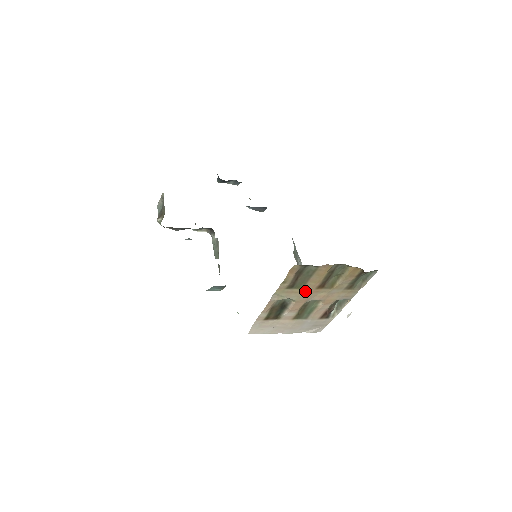
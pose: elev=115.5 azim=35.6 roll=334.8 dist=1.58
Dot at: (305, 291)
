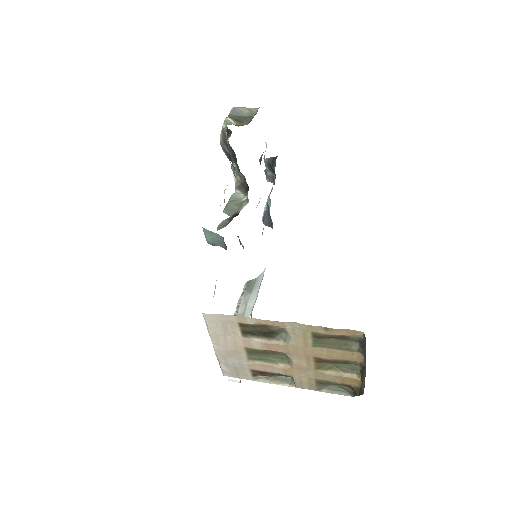
Dot at: (308, 349)
